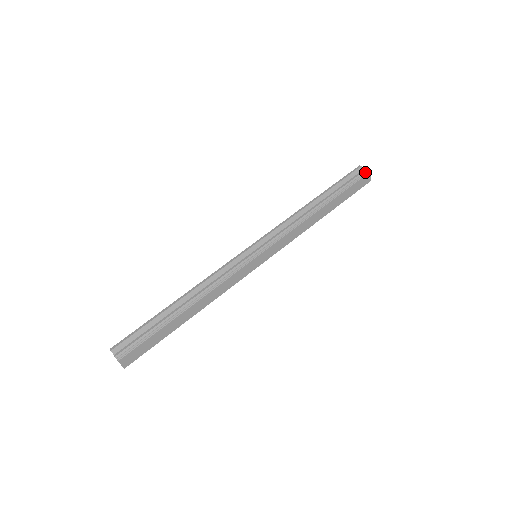
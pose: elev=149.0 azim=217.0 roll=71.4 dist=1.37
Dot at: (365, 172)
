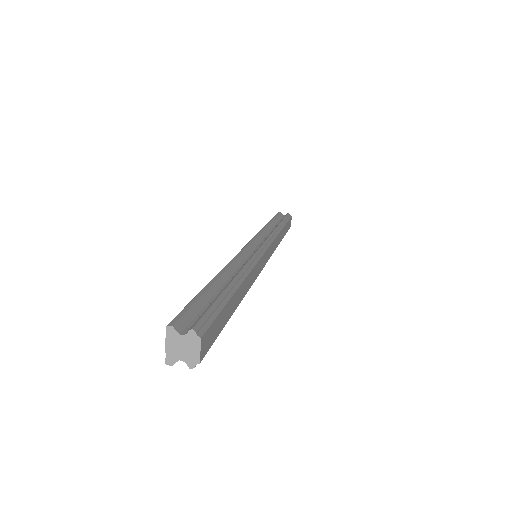
Dot at: (289, 215)
